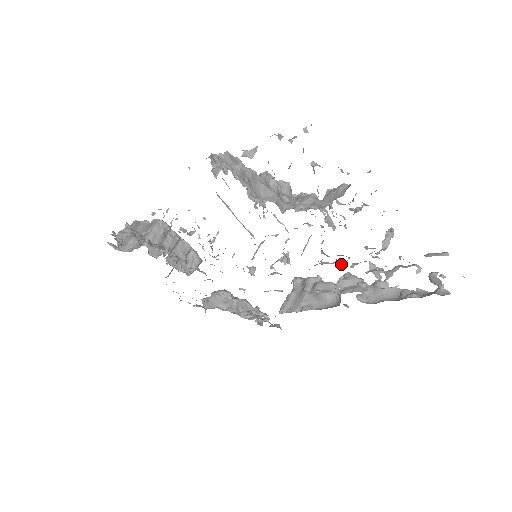
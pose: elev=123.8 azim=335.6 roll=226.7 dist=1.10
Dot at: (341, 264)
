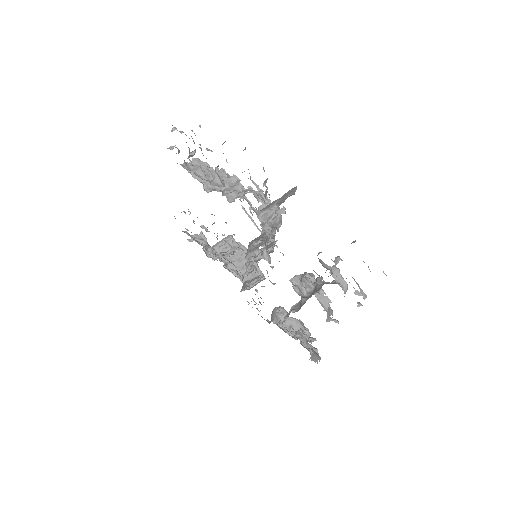
Dot at: occluded
